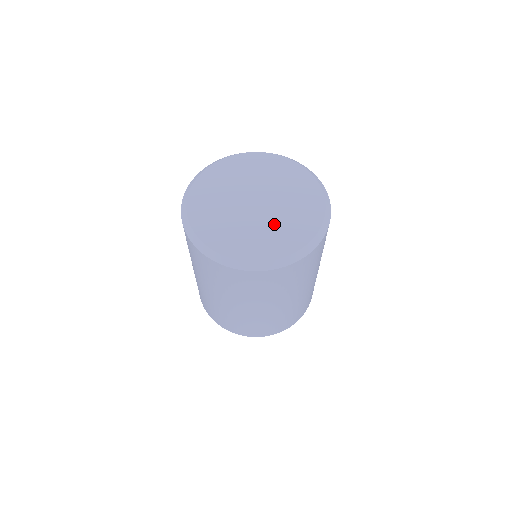
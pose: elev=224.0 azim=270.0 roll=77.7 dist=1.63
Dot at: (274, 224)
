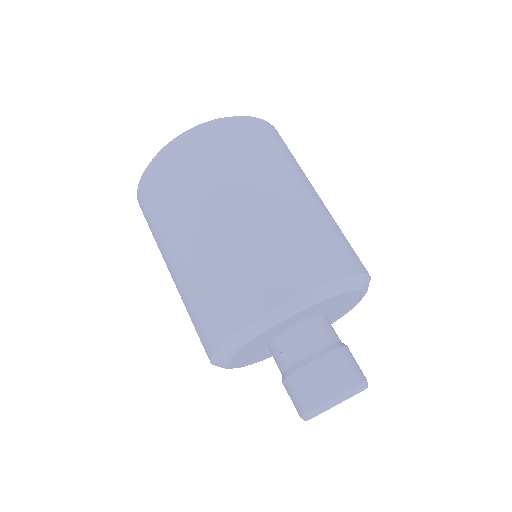
Dot at: occluded
